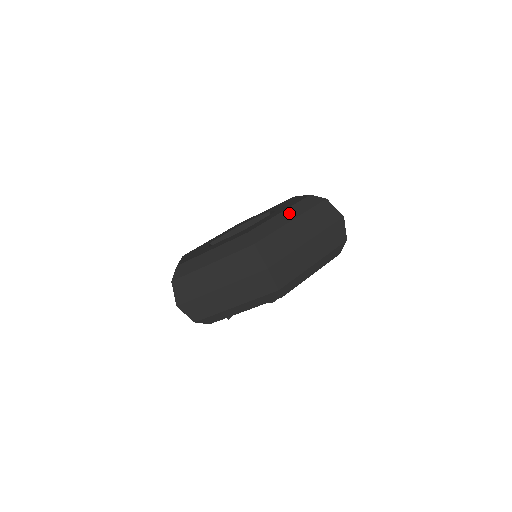
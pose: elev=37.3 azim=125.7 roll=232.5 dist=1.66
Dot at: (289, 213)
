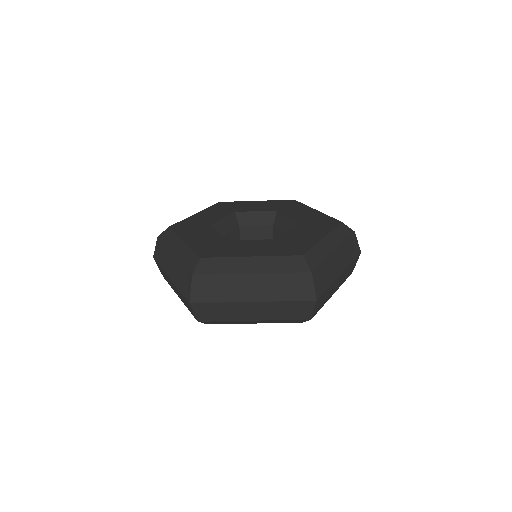
Dot at: (331, 240)
